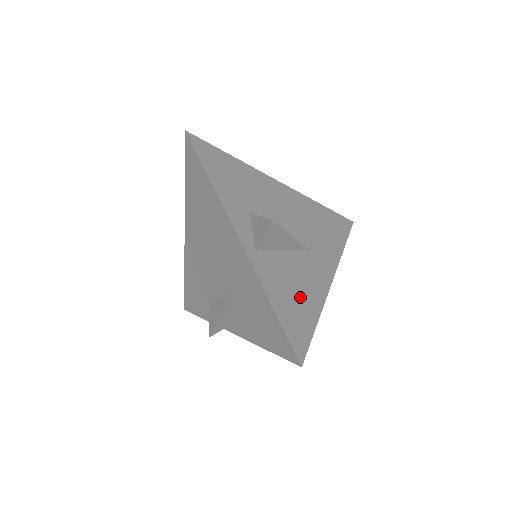
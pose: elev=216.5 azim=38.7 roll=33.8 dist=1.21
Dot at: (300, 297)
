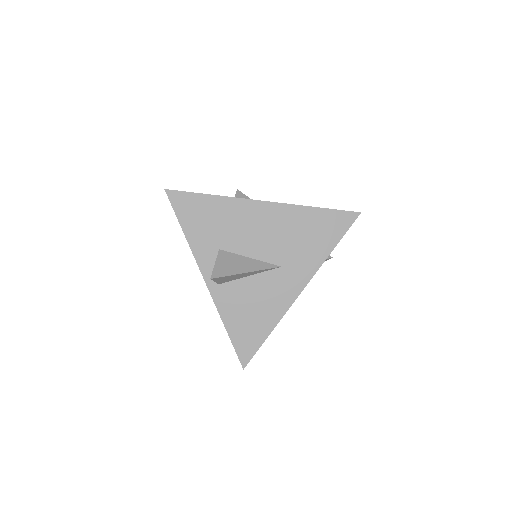
Dot at: (256, 315)
